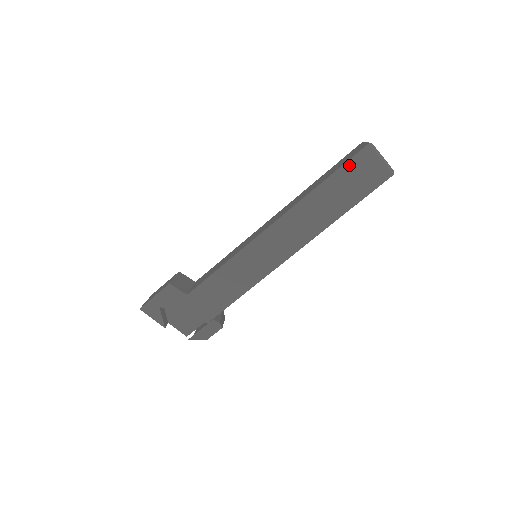
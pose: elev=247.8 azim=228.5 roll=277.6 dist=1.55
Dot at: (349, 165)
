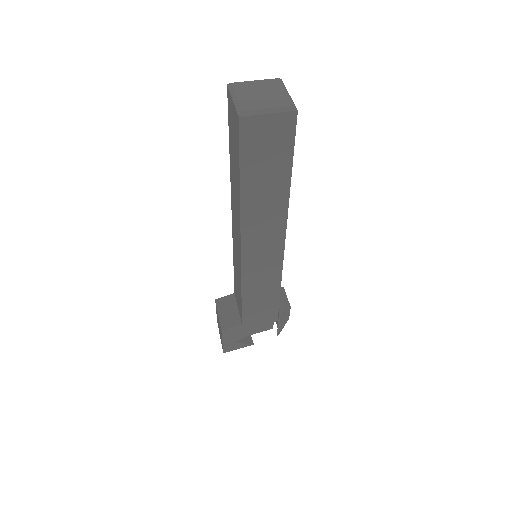
Dot at: (245, 151)
